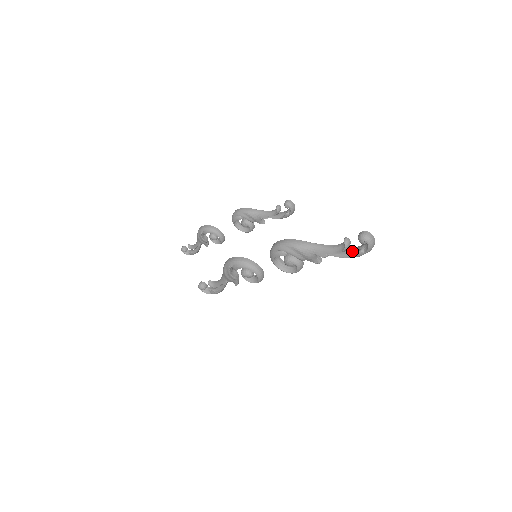
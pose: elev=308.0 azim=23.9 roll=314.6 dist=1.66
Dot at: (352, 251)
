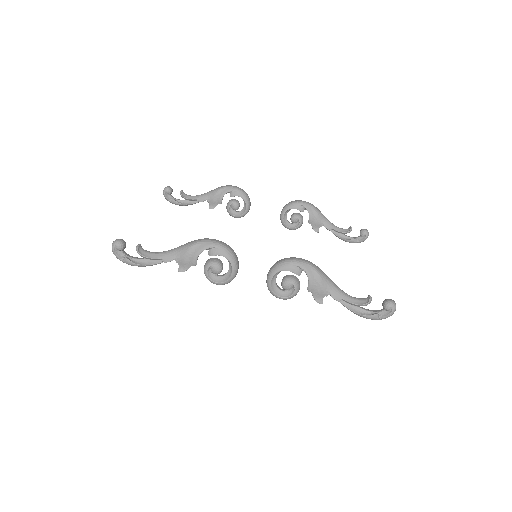
Dot at: (365, 310)
